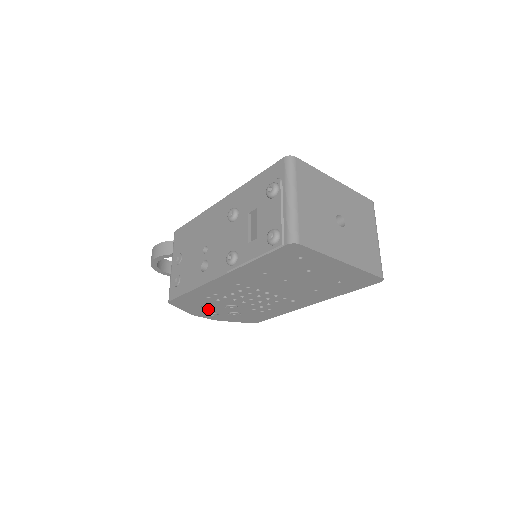
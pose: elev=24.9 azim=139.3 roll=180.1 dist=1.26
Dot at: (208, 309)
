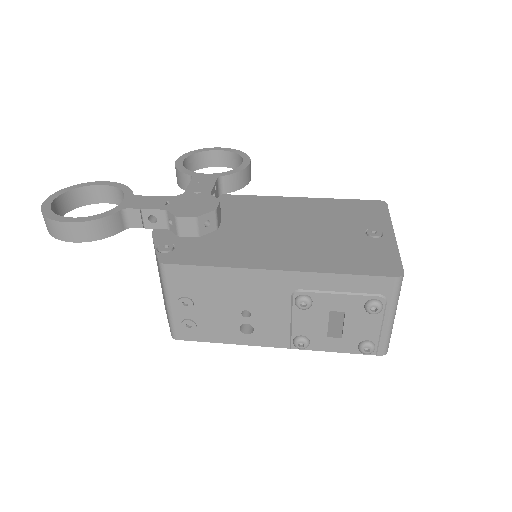
Dot at: occluded
